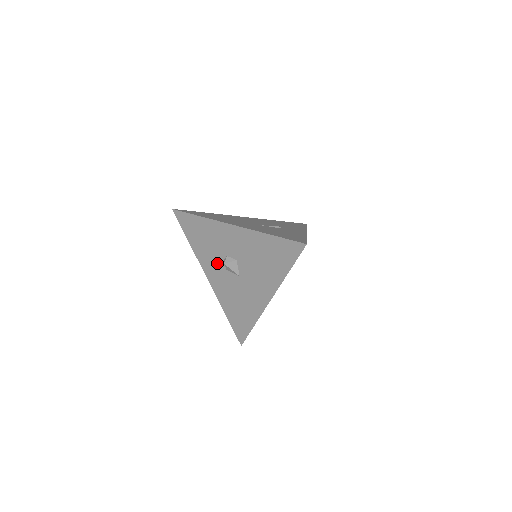
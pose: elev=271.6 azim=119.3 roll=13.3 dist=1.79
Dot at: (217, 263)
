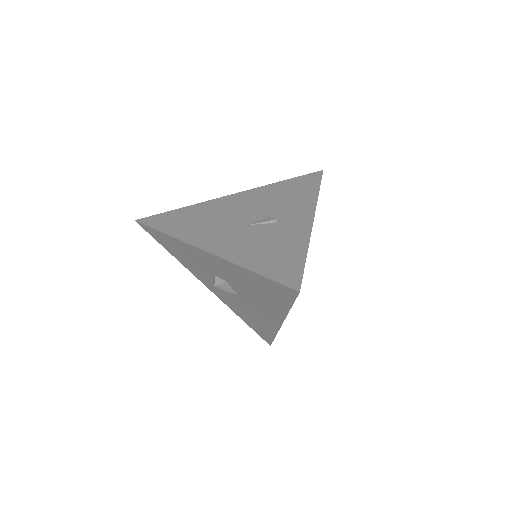
Dot at: (209, 278)
